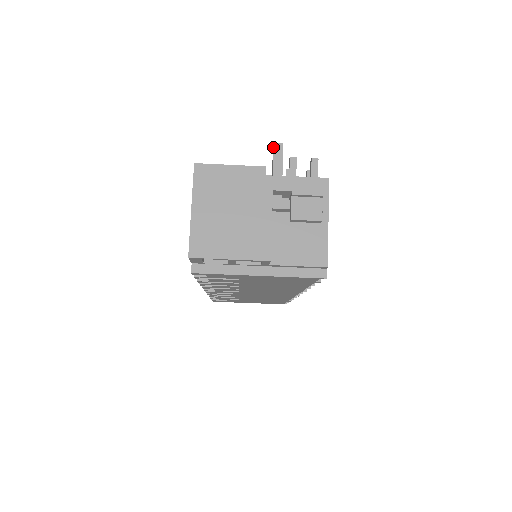
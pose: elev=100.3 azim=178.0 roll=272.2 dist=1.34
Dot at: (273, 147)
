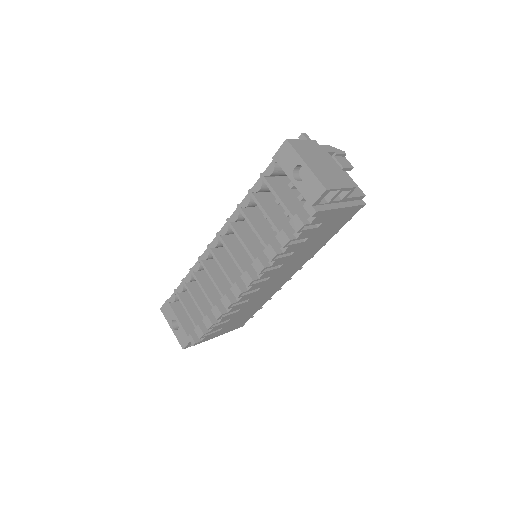
Dot at: (303, 135)
